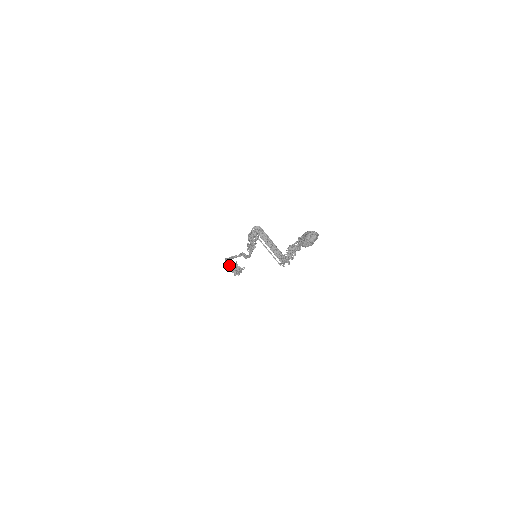
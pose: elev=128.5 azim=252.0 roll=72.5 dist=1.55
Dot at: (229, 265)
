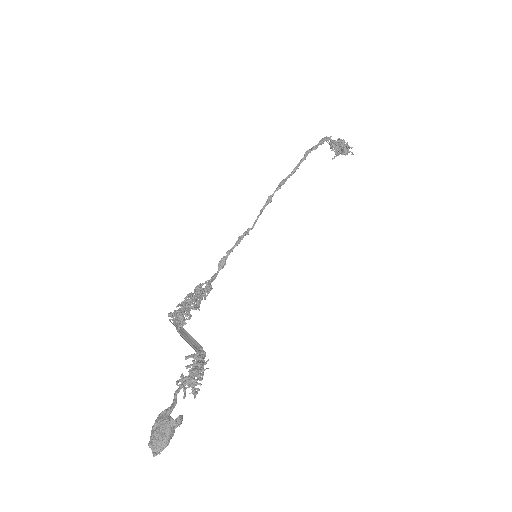
Dot at: (330, 140)
